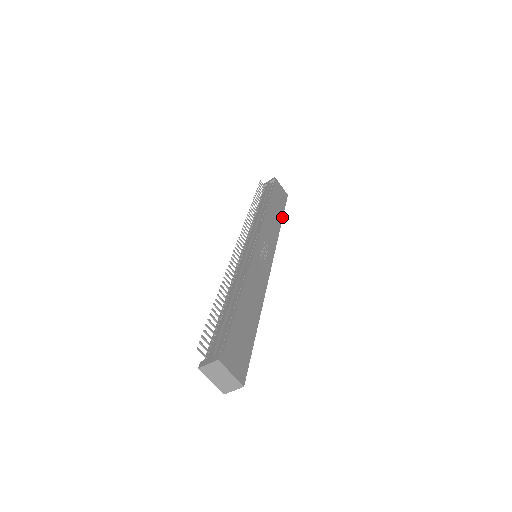
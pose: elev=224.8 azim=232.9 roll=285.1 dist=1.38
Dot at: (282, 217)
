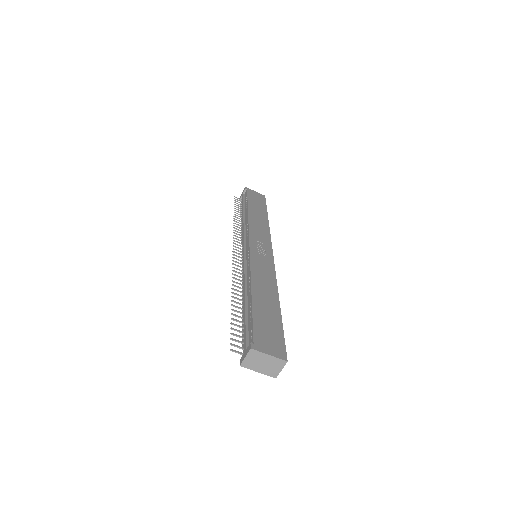
Dot at: (267, 215)
